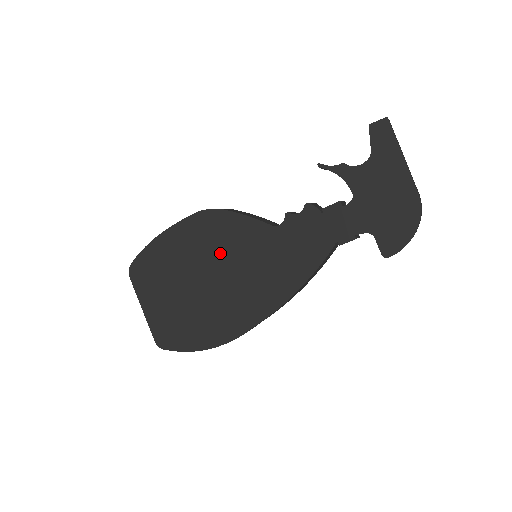
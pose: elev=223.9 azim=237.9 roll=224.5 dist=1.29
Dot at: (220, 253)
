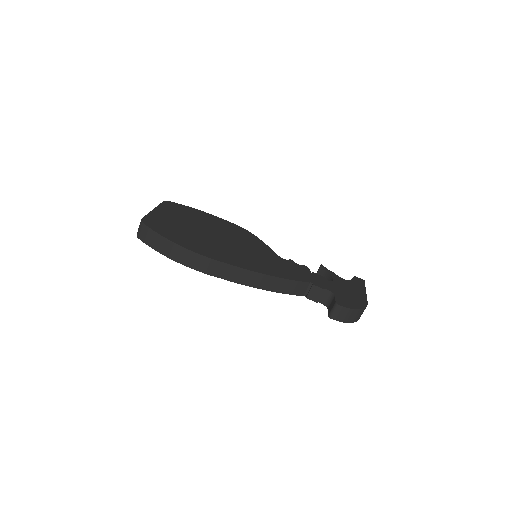
Dot at: (237, 239)
